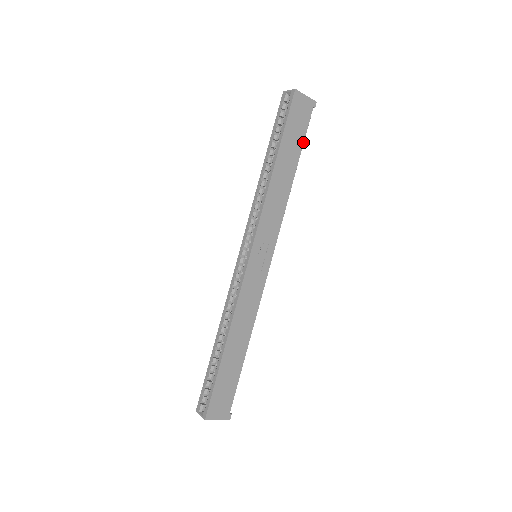
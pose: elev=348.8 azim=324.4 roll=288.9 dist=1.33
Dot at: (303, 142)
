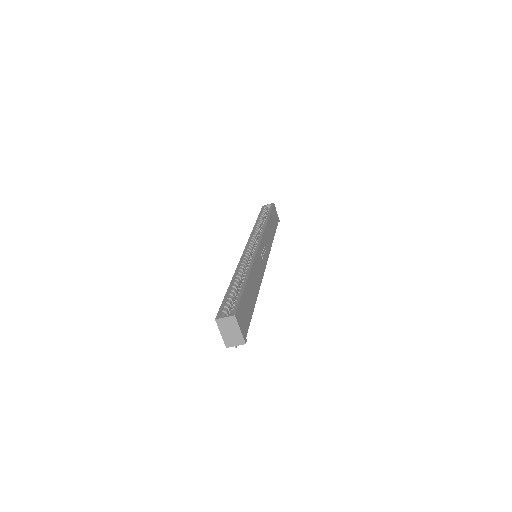
Dot at: (276, 228)
